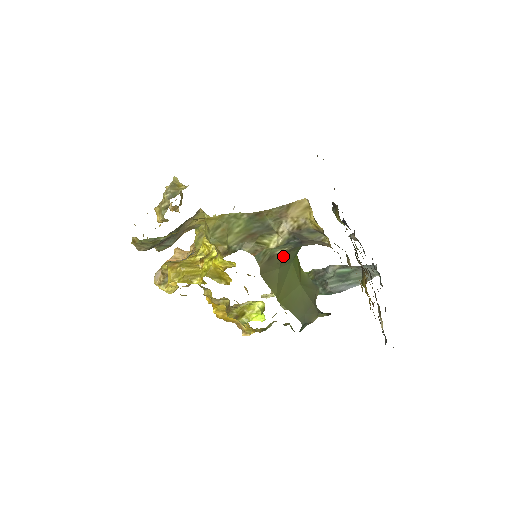
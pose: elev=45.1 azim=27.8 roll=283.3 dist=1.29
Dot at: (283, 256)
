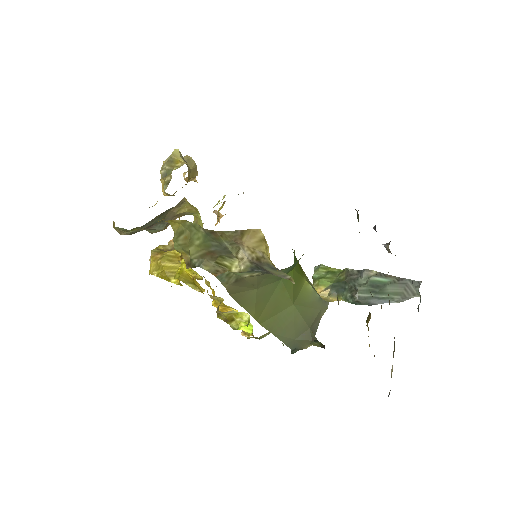
Dot at: (259, 278)
